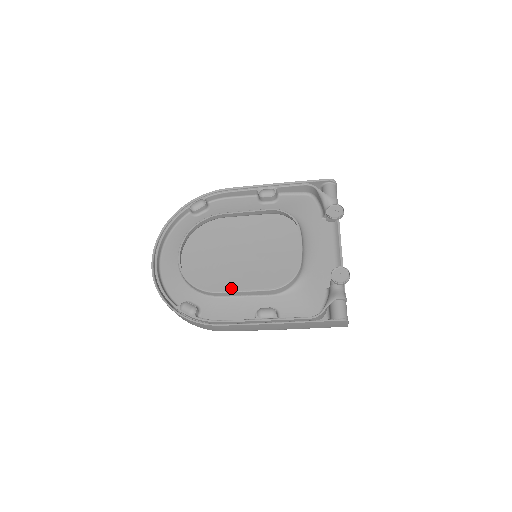
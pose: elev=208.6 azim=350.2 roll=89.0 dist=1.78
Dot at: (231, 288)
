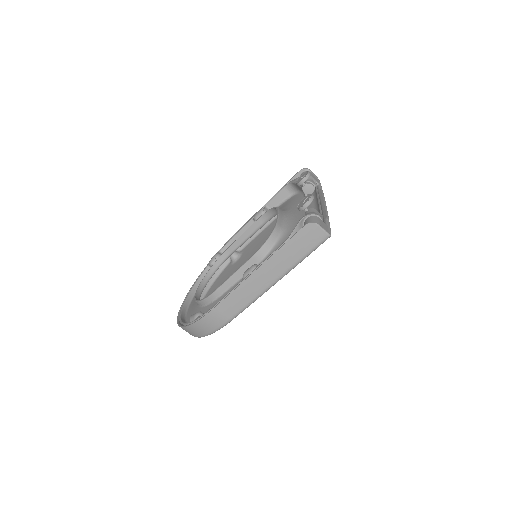
Dot at: occluded
